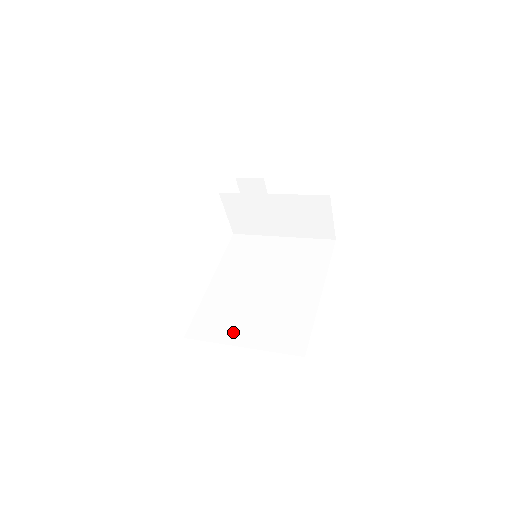
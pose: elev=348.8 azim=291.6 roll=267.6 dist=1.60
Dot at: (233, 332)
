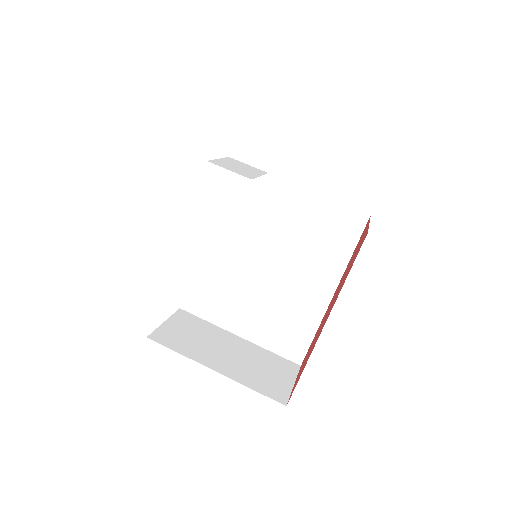
Dot at: (230, 317)
